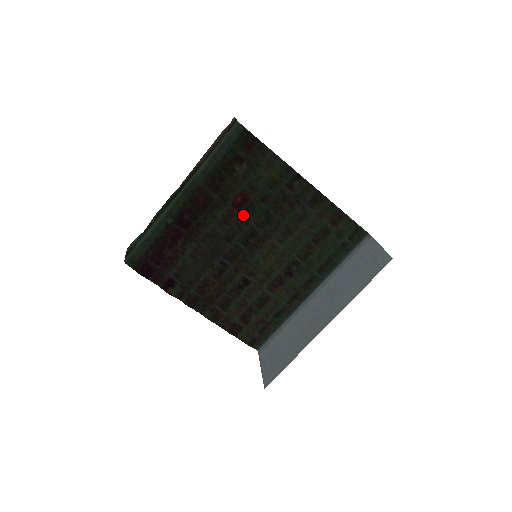
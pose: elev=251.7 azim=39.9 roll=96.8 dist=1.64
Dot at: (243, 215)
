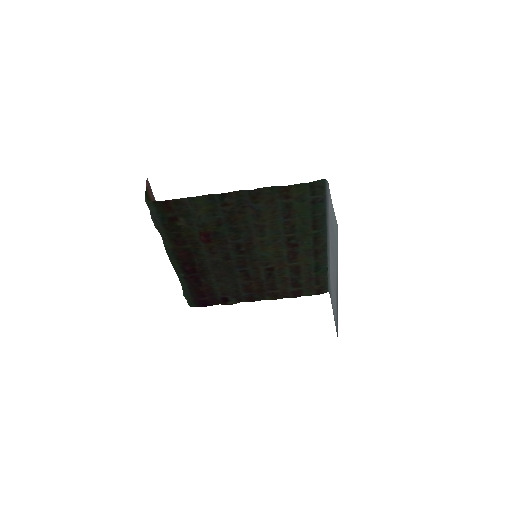
Dot at: (218, 242)
